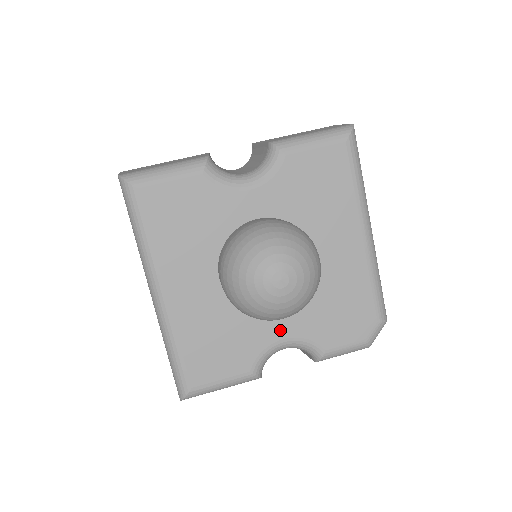
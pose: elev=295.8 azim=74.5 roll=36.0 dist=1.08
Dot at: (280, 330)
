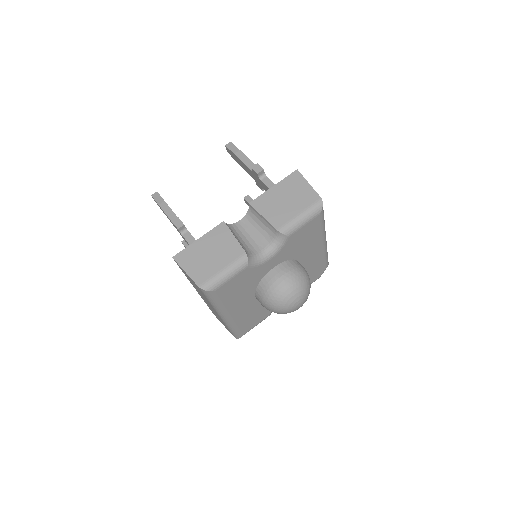
Dot at: occluded
